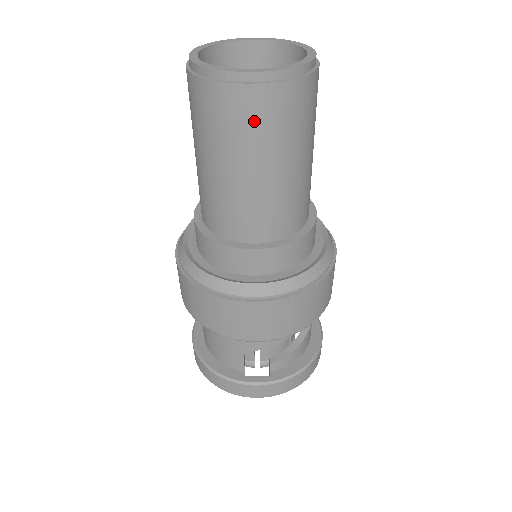
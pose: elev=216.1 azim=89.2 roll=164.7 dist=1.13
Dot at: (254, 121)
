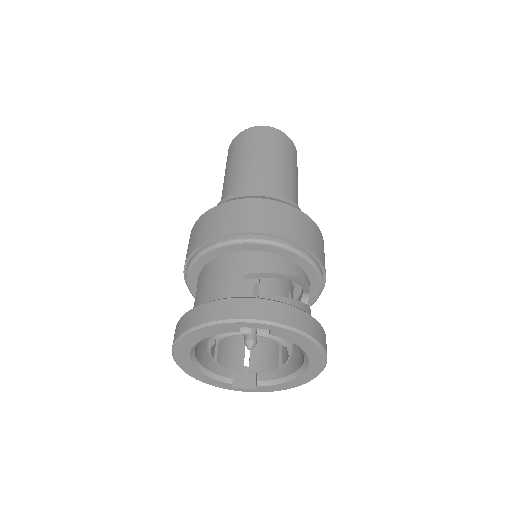
Dot at: (267, 139)
